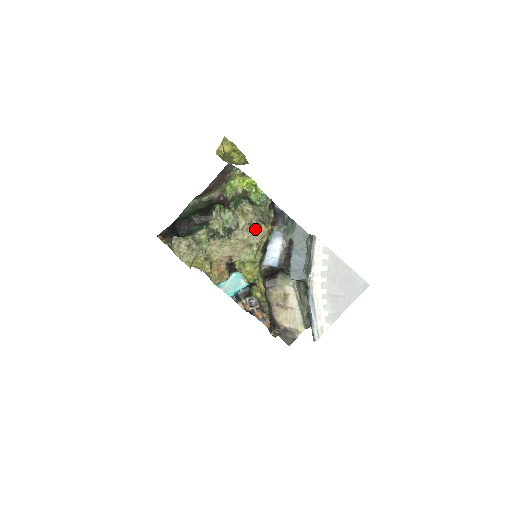
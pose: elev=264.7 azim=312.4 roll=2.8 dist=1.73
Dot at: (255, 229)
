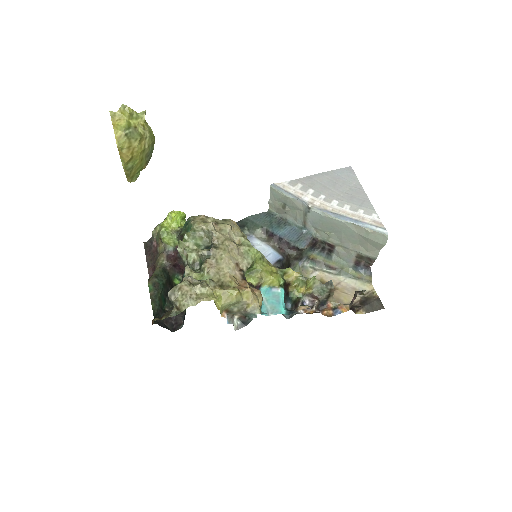
Dot at: (226, 224)
